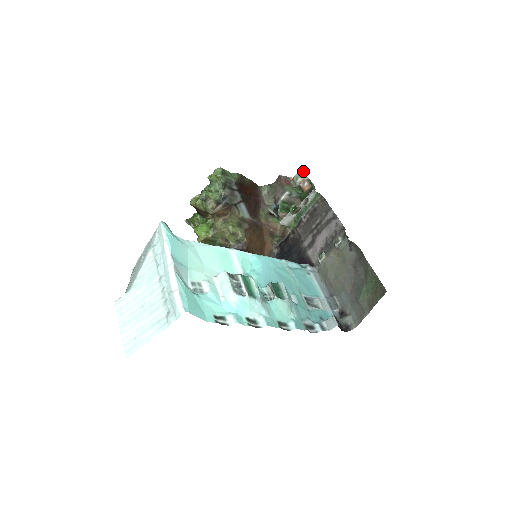
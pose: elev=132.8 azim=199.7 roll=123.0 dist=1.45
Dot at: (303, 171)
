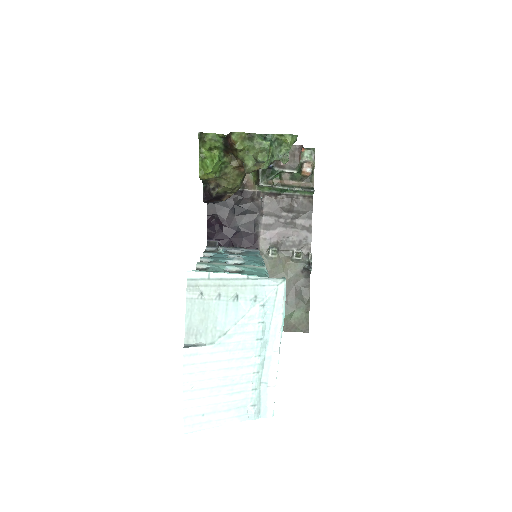
Dot at: occluded
